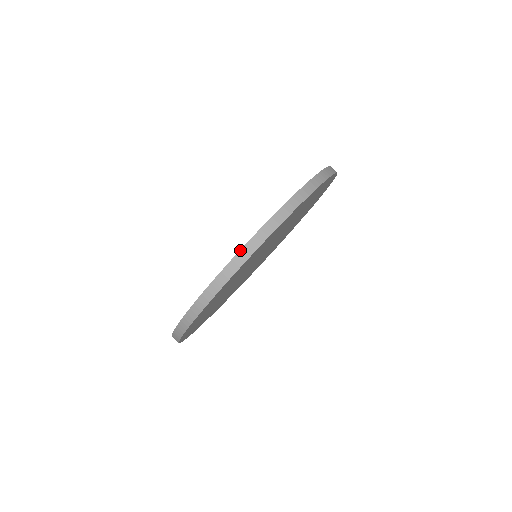
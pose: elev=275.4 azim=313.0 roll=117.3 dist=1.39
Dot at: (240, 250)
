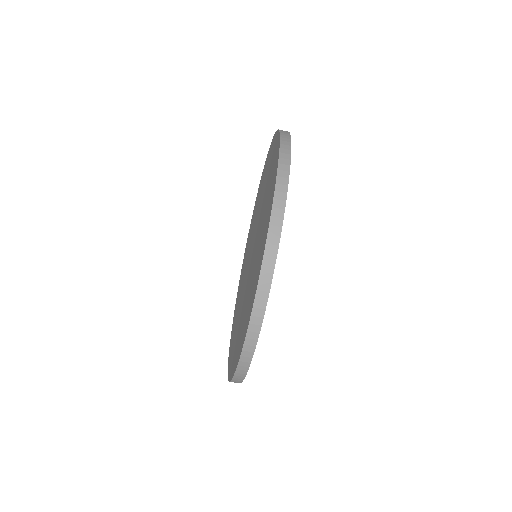
Dot at: (237, 367)
